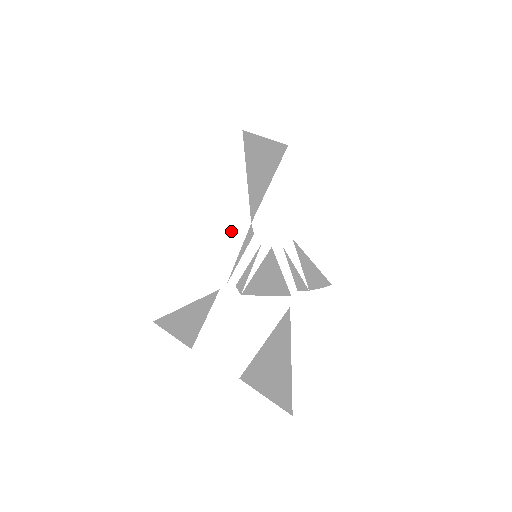
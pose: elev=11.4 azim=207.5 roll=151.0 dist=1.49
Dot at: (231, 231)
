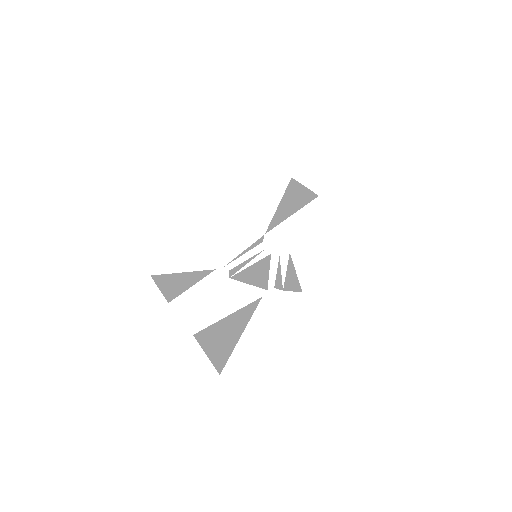
Dot at: (247, 235)
